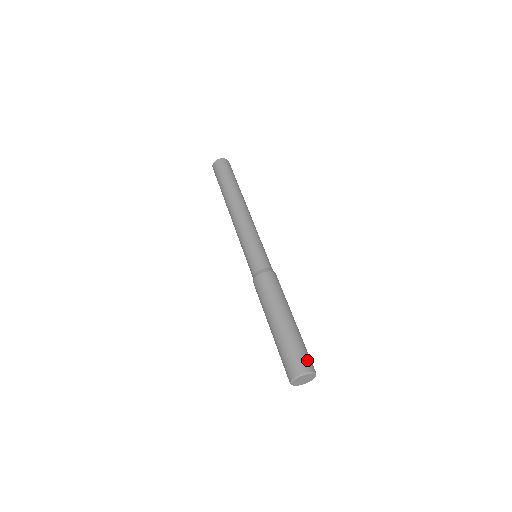
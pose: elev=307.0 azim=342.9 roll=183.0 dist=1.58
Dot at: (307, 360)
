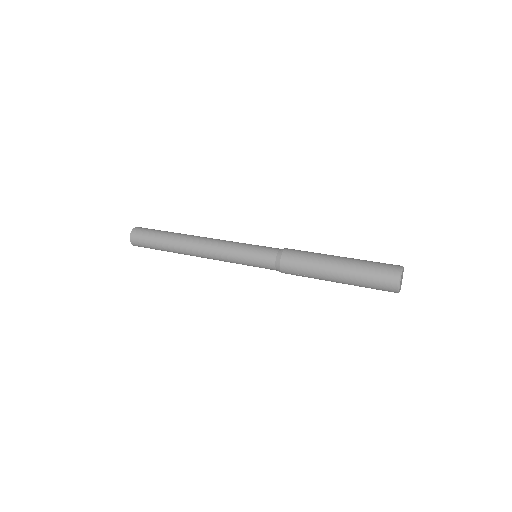
Dot at: occluded
